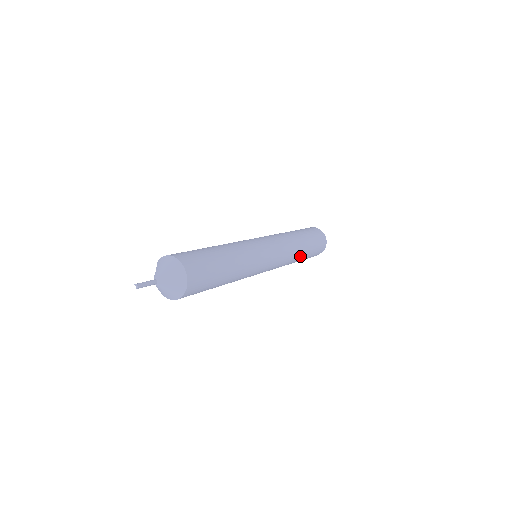
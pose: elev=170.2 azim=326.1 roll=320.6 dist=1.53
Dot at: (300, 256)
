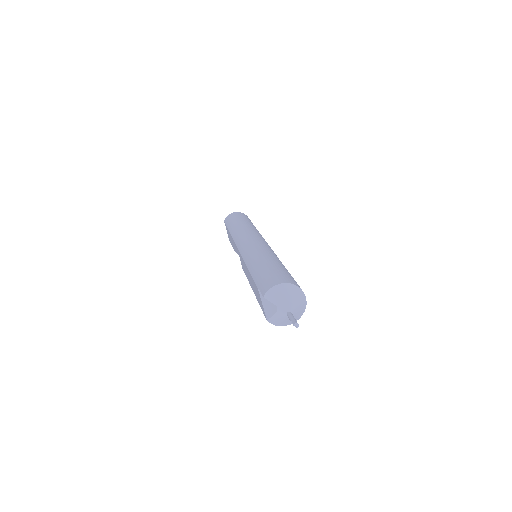
Dot at: occluded
